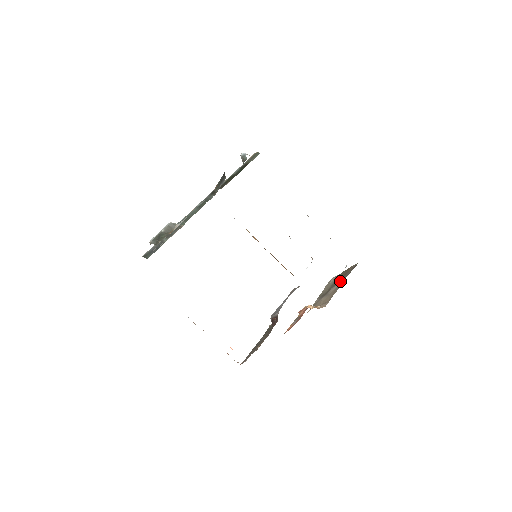
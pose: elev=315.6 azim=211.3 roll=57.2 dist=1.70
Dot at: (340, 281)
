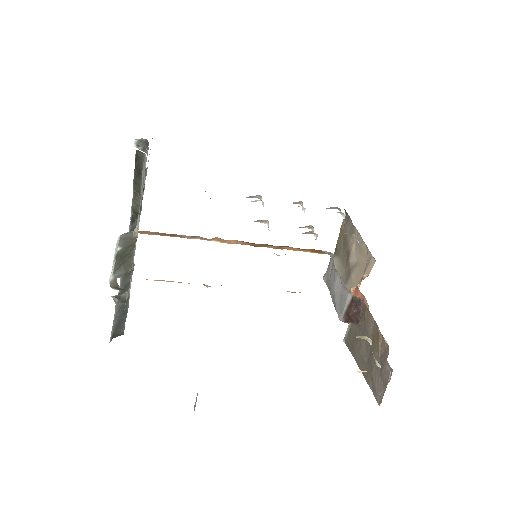
Dot at: (350, 242)
